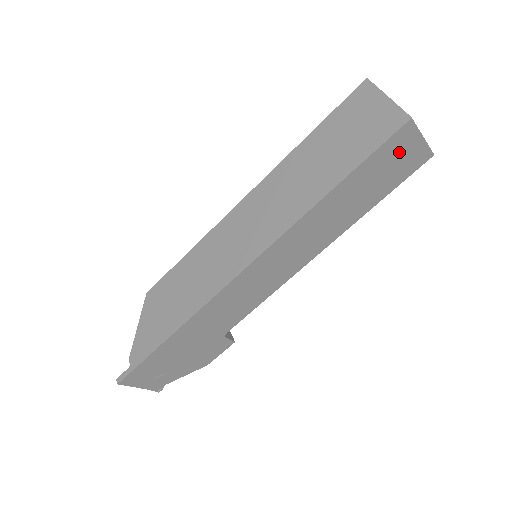
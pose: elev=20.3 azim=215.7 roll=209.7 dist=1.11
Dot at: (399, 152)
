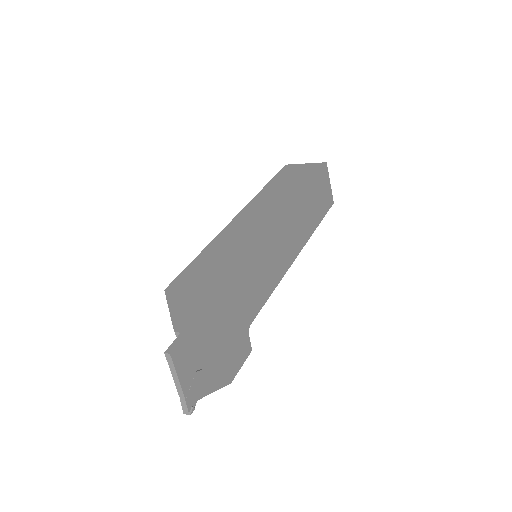
Dot at: (324, 185)
